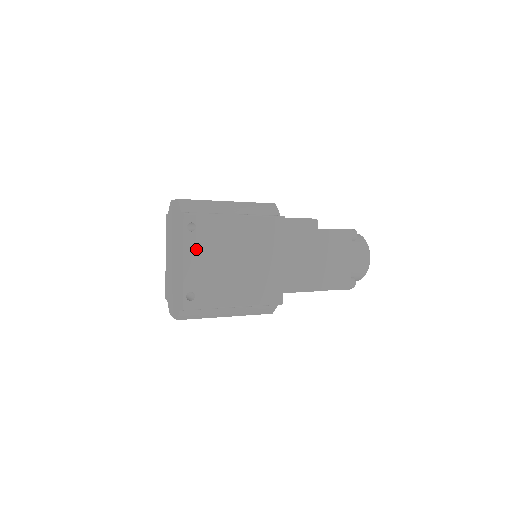
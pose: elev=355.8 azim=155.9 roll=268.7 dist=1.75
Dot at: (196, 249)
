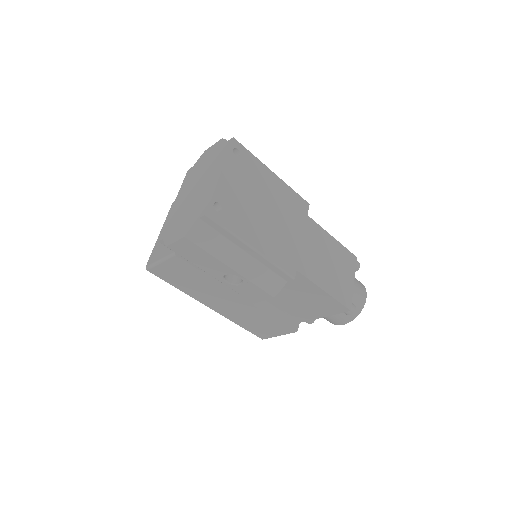
Dot at: (235, 172)
